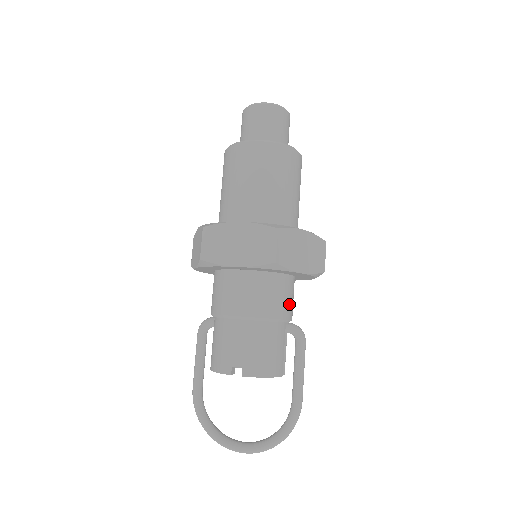
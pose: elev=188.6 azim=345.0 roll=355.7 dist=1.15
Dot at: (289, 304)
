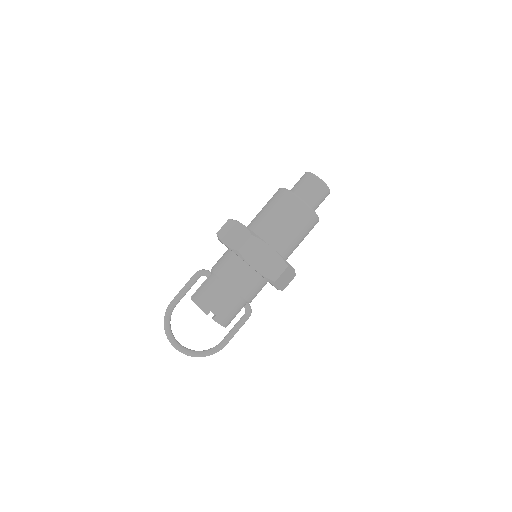
Dot at: (256, 295)
